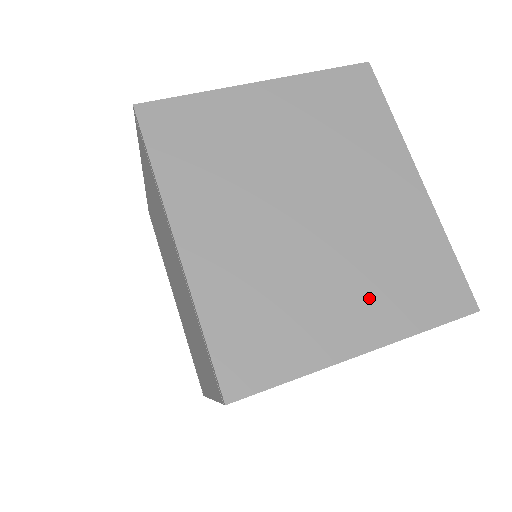
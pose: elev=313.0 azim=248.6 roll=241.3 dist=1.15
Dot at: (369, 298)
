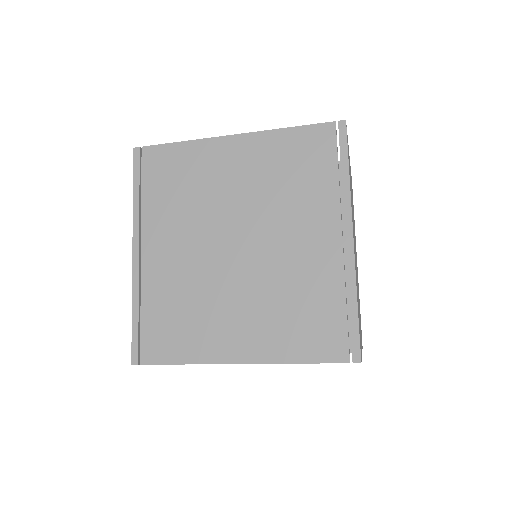
Dot at: occluded
